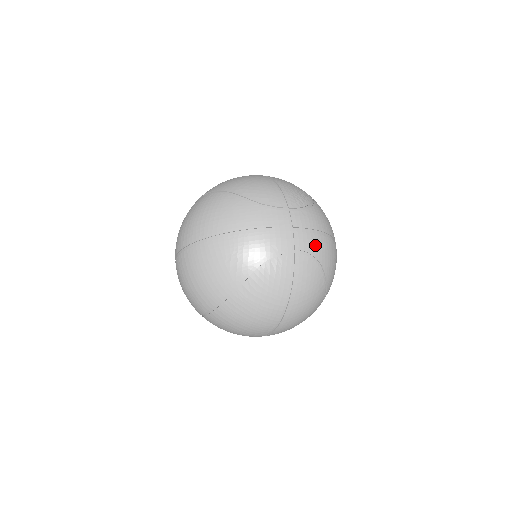
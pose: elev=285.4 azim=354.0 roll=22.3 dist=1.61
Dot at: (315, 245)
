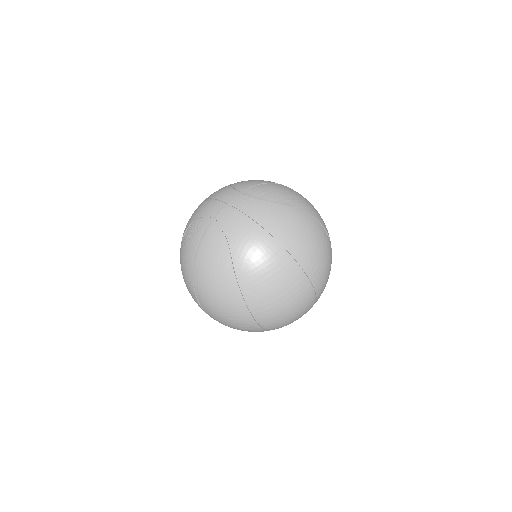
Dot at: (235, 225)
